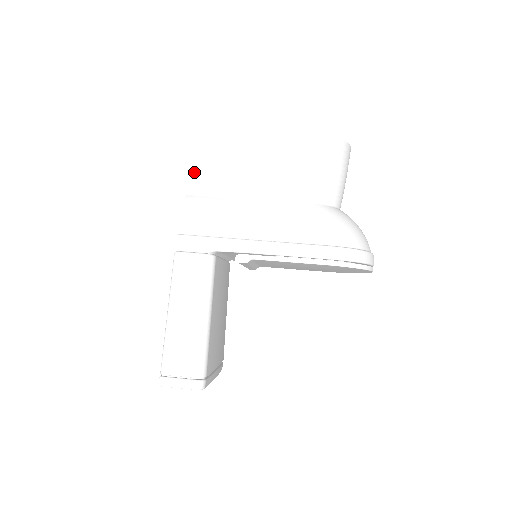
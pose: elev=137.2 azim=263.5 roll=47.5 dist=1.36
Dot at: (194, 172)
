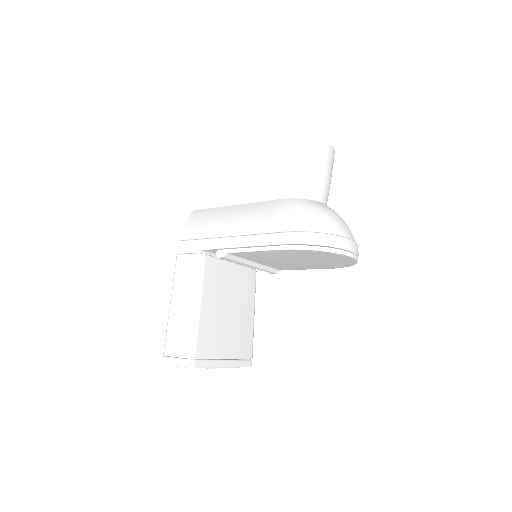
Dot at: (199, 191)
